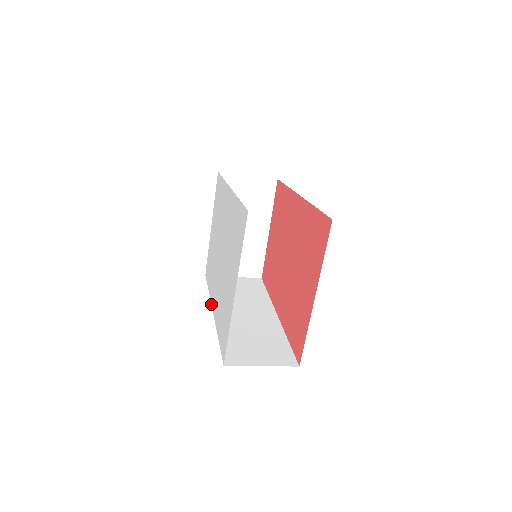
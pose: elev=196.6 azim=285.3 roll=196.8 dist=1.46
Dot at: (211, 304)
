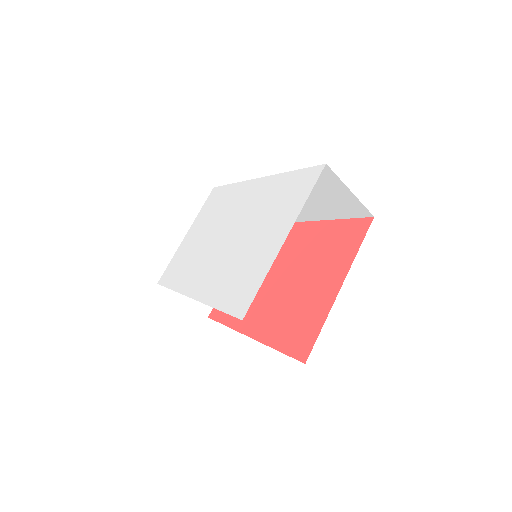
Dot at: (185, 294)
